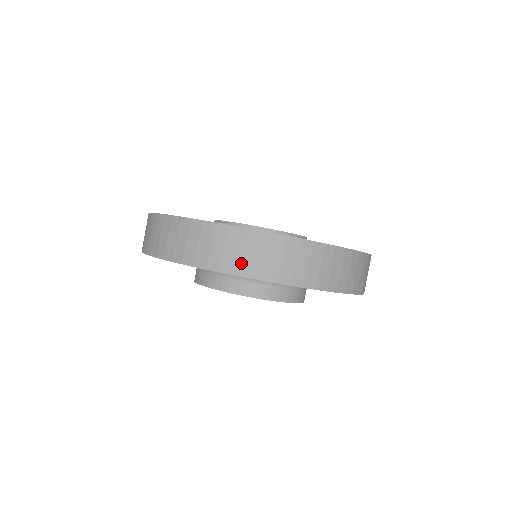
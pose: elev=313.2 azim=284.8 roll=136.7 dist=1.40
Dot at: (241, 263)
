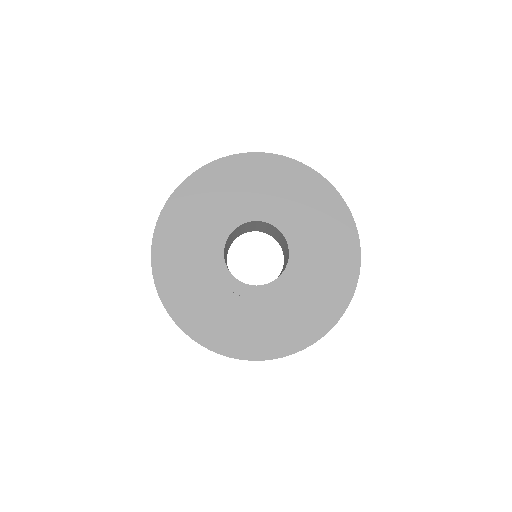
Dot at: occluded
